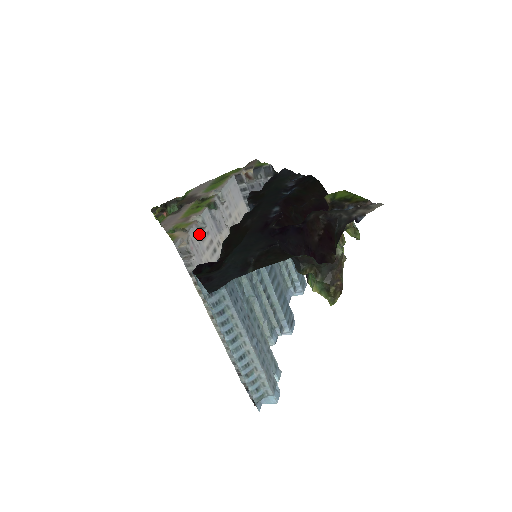
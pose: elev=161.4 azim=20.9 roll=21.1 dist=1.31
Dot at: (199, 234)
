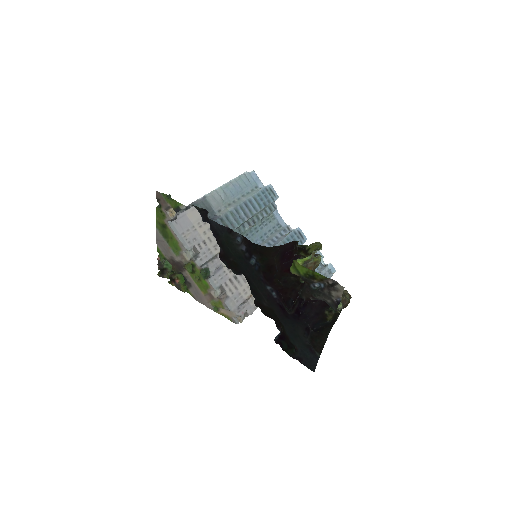
Dot at: (229, 297)
